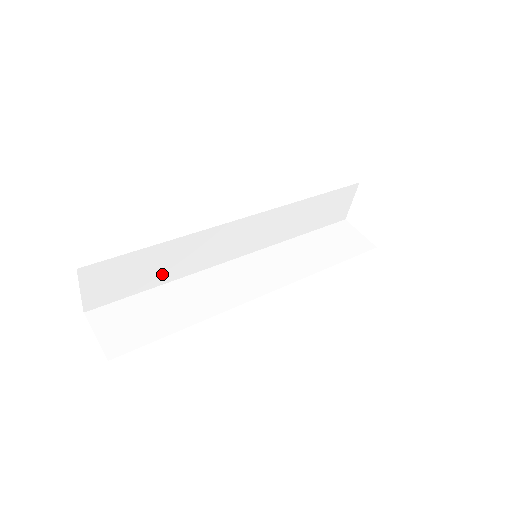
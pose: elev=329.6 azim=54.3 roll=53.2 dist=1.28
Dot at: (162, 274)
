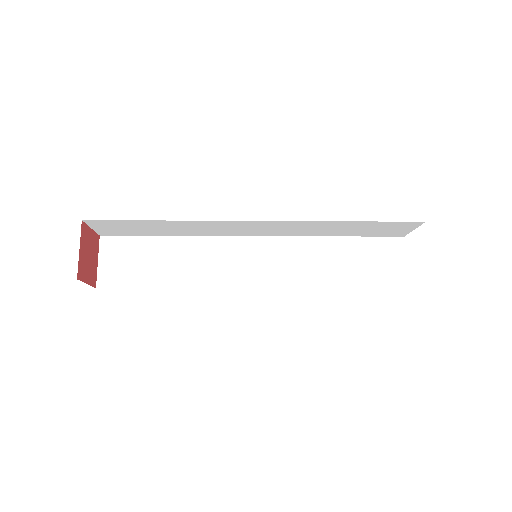
Dot at: (171, 274)
